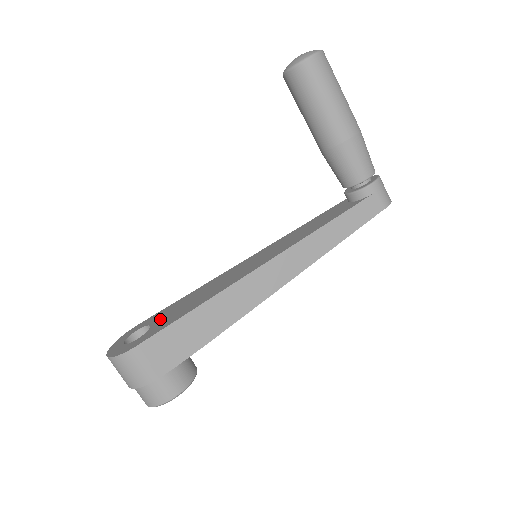
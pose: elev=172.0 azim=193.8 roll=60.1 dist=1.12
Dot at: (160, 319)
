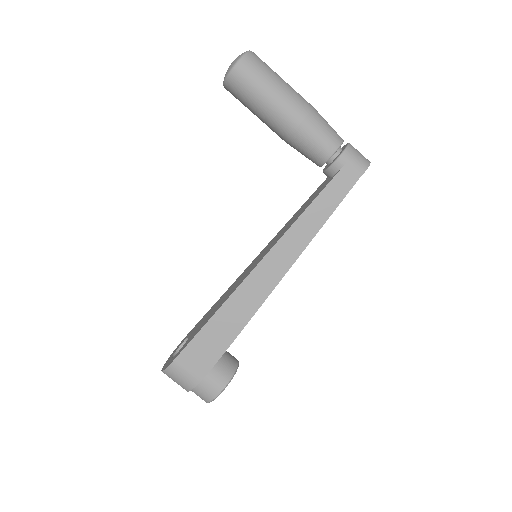
Dot at: (194, 330)
